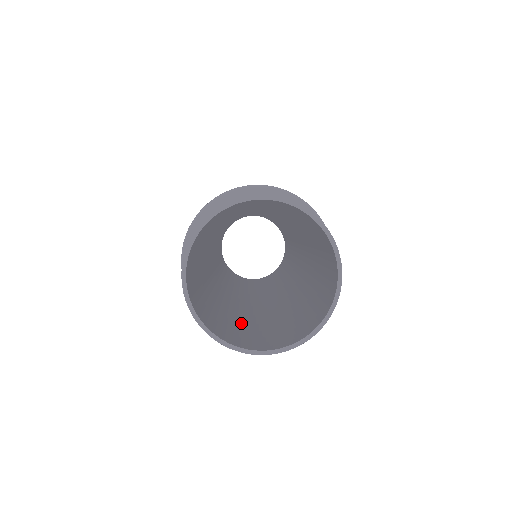
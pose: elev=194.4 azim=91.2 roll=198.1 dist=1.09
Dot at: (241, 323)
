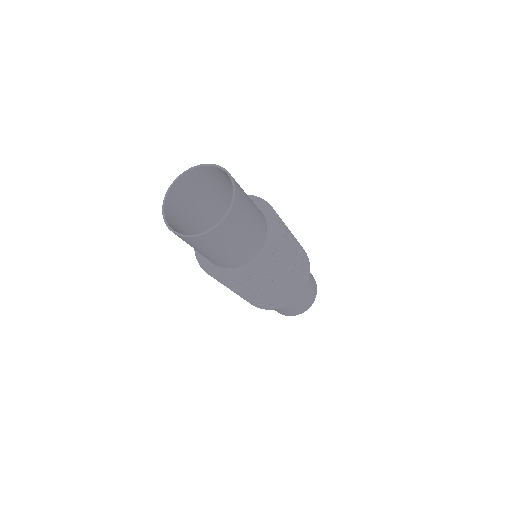
Dot at: (224, 255)
